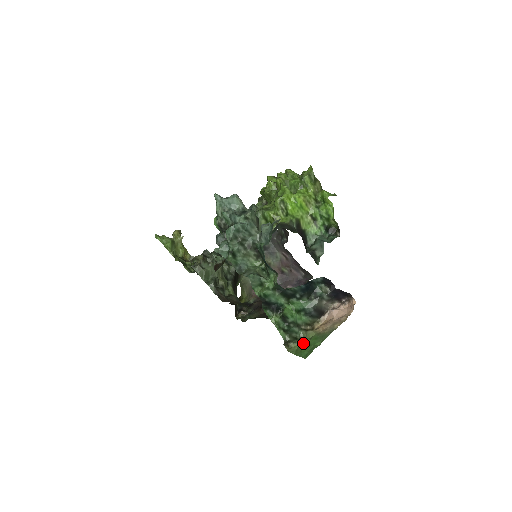
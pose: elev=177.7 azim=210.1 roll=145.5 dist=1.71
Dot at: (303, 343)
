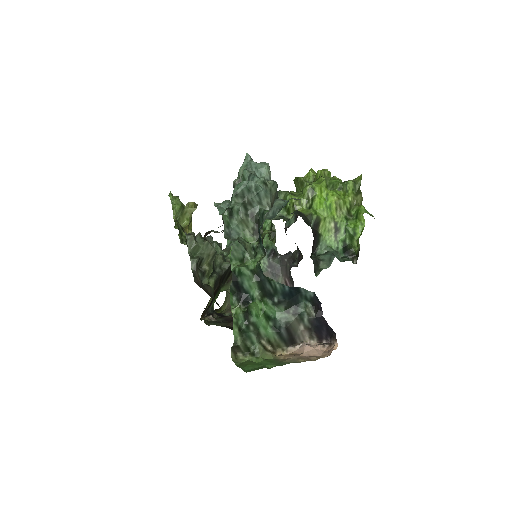
Dot at: (254, 359)
